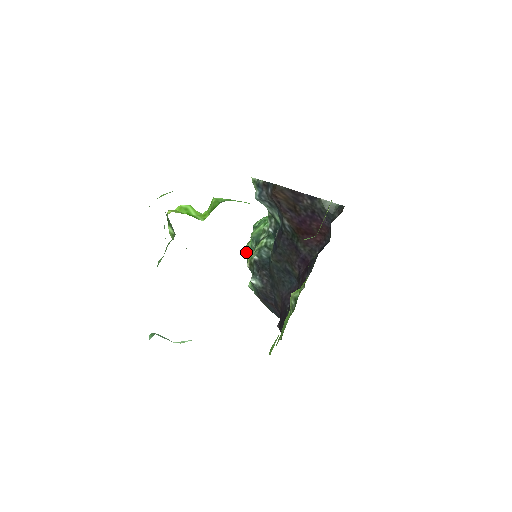
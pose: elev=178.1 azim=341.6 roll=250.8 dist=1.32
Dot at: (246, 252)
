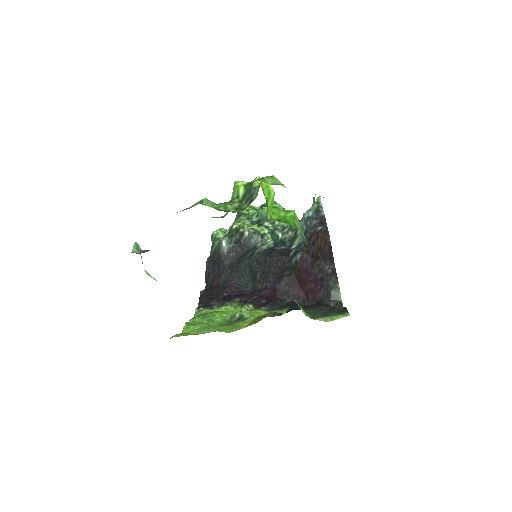
Dot at: (243, 213)
